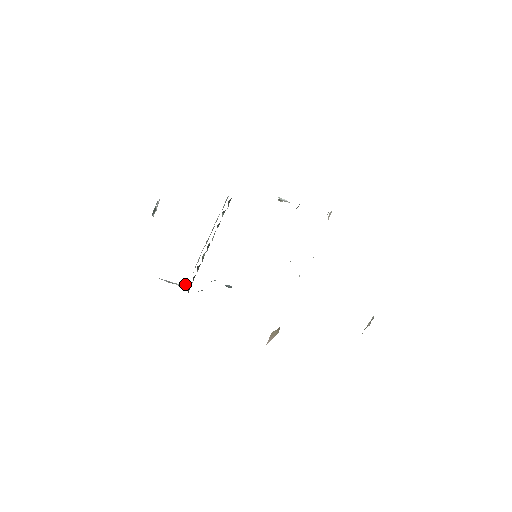
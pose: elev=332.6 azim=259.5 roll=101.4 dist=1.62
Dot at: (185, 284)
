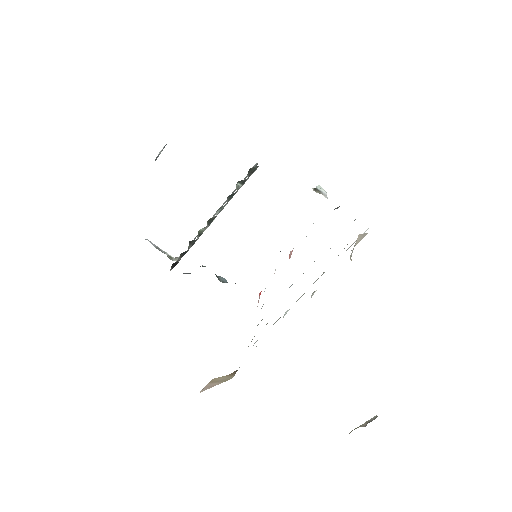
Dot at: (176, 257)
